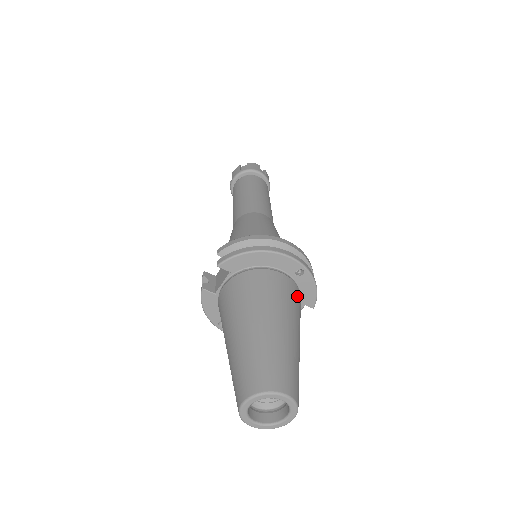
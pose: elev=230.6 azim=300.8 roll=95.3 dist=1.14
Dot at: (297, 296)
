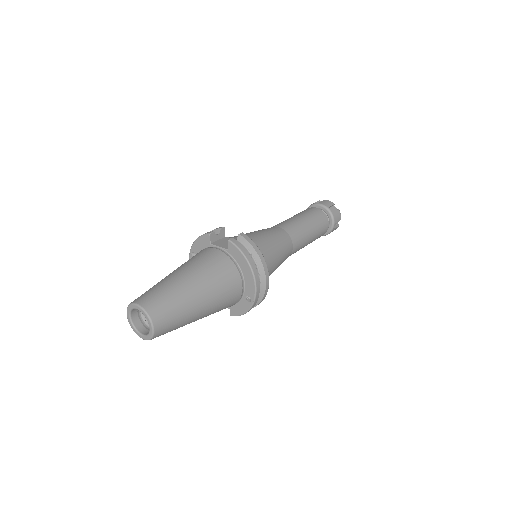
Dot at: (231, 304)
